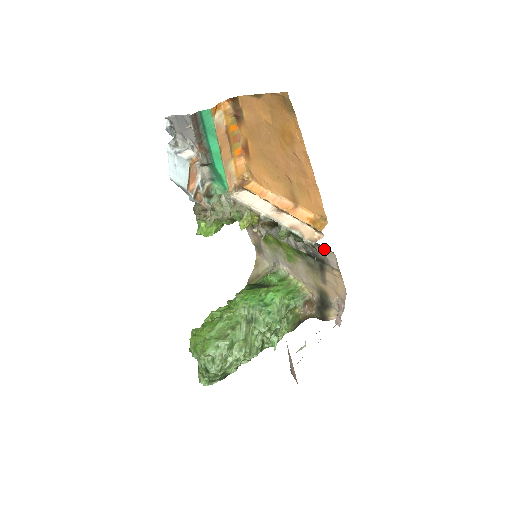
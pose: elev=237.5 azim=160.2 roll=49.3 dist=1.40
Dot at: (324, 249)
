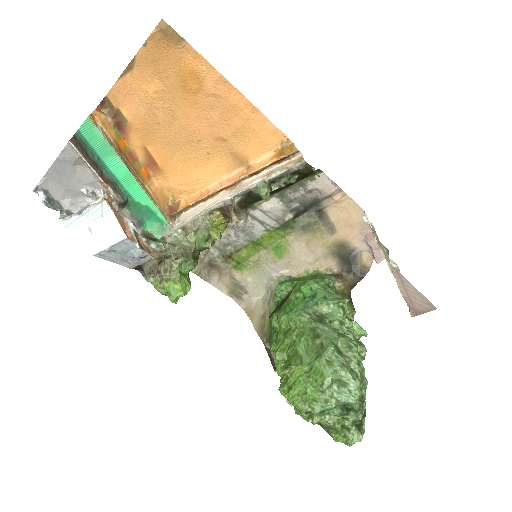
Dot at: (309, 182)
